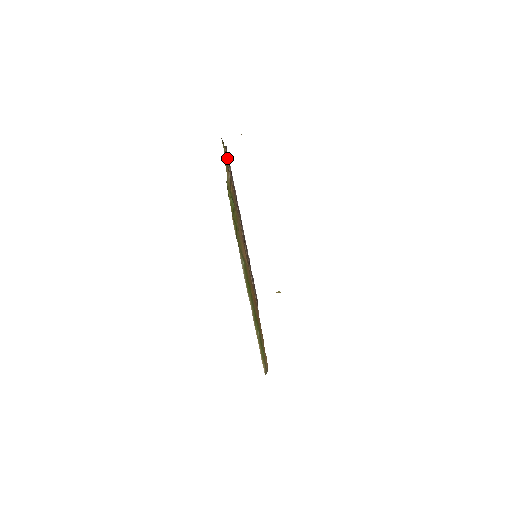
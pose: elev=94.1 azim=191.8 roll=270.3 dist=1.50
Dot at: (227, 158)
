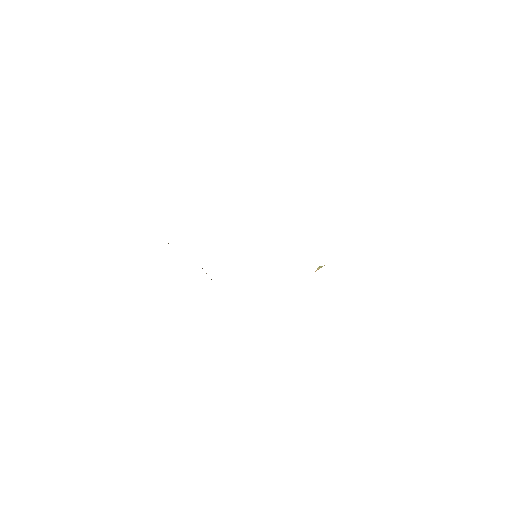
Dot at: occluded
